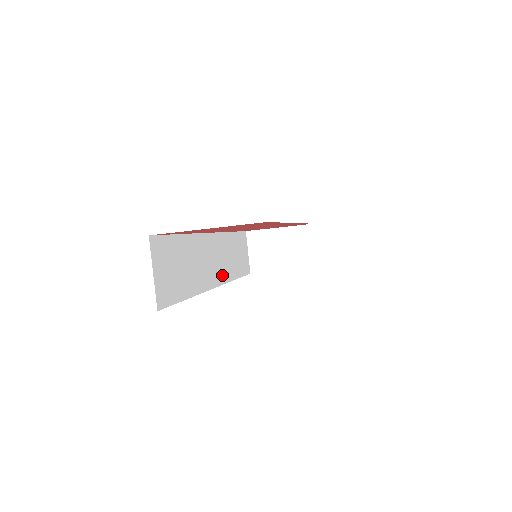
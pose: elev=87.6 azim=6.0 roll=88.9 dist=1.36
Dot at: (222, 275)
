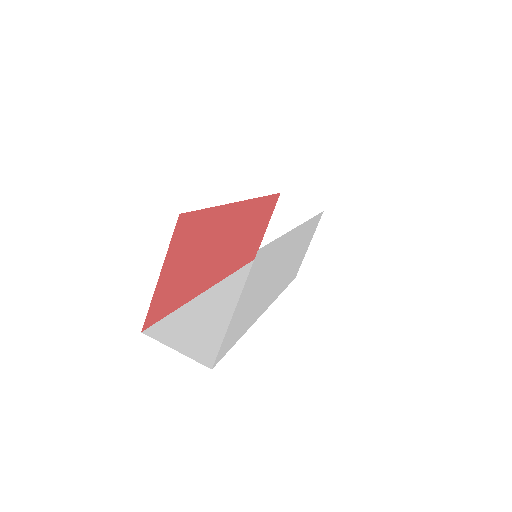
Dot at: occluded
